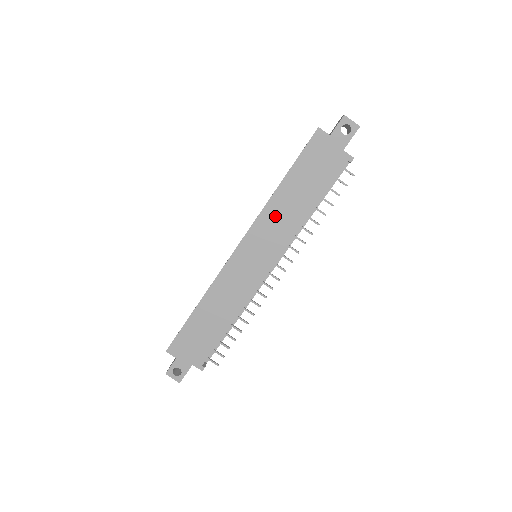
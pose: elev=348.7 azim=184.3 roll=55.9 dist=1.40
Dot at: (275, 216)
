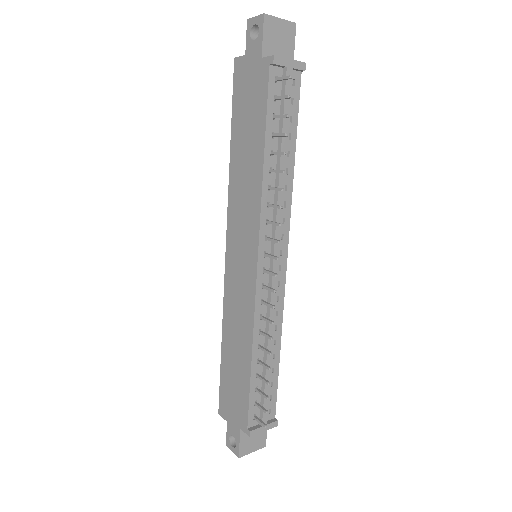
Dot at: (239, 192)
